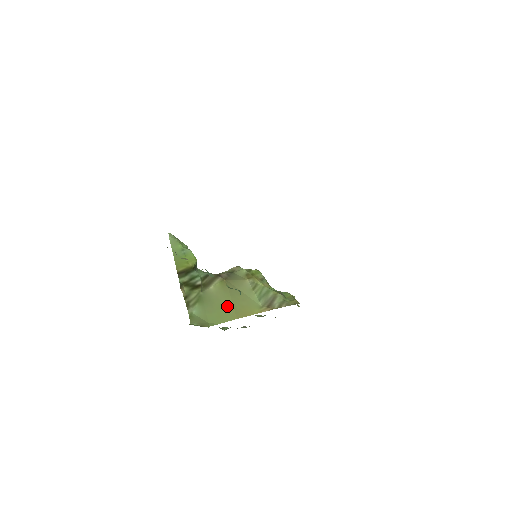
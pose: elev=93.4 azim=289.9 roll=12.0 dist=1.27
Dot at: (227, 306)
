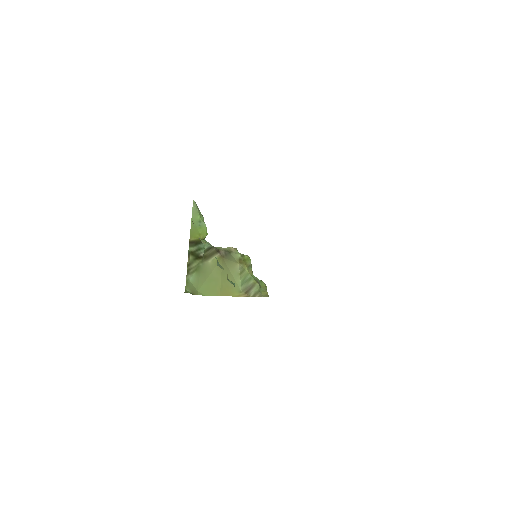
Dot at: (216, 282)
